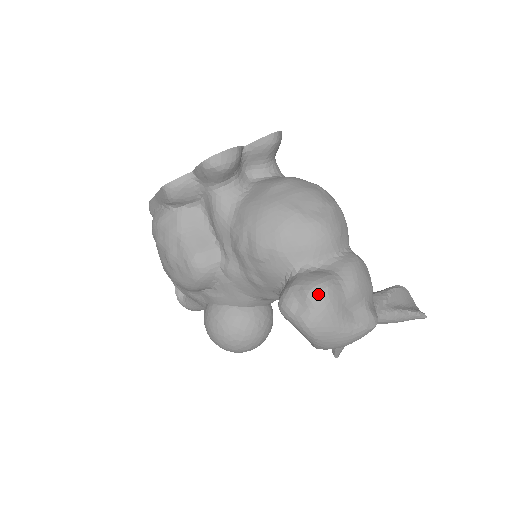
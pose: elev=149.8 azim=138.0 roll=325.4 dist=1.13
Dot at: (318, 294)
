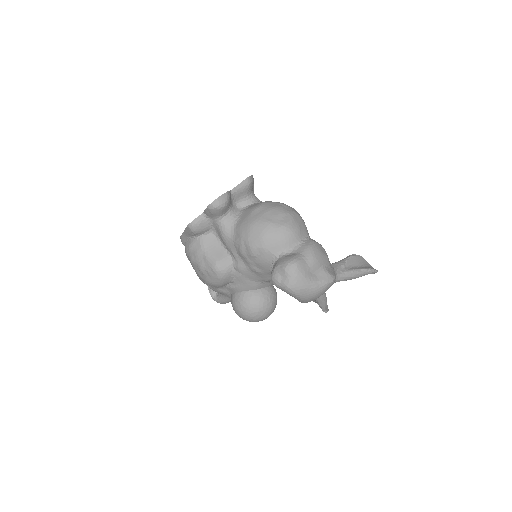
Dot at: (291, 268)
